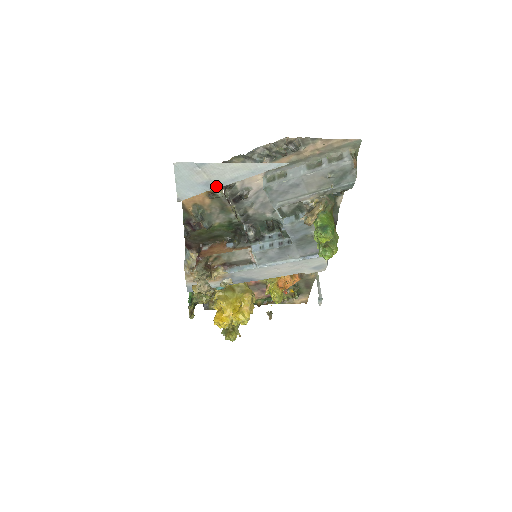
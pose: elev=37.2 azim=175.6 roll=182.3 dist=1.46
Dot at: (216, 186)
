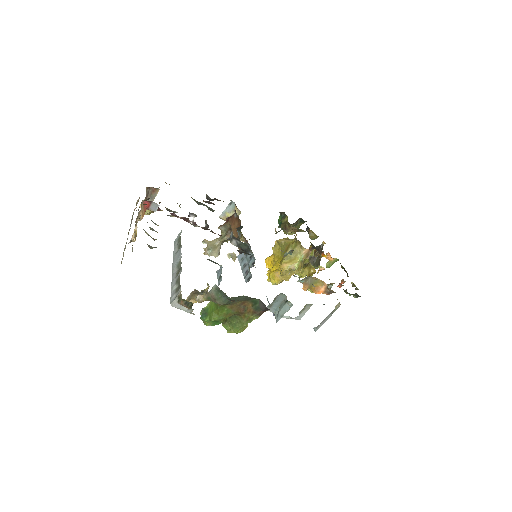
Dot at: occluded
